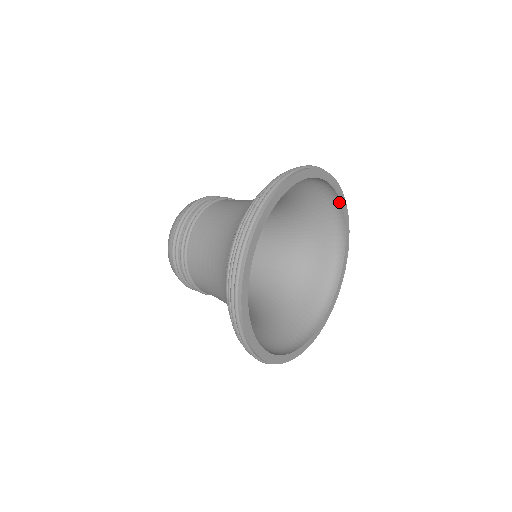
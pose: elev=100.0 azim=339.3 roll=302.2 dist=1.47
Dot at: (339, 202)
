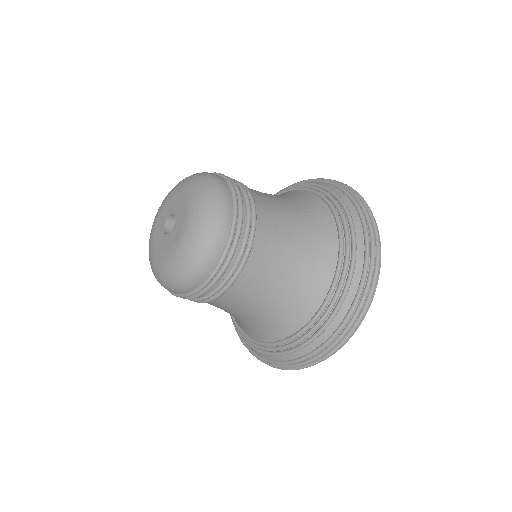
Dot at: occluded
